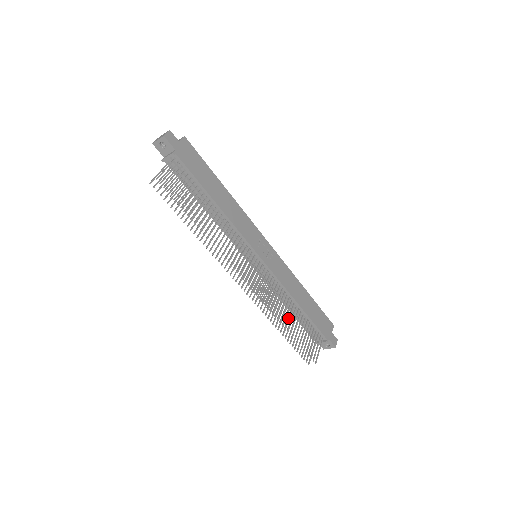
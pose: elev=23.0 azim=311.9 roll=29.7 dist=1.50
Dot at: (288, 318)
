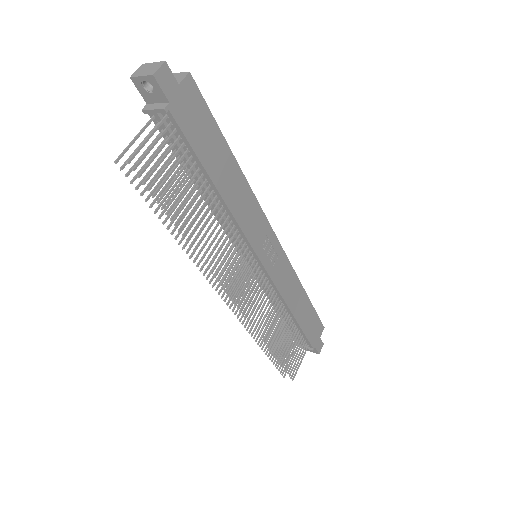
Dot at: (276, 335)
